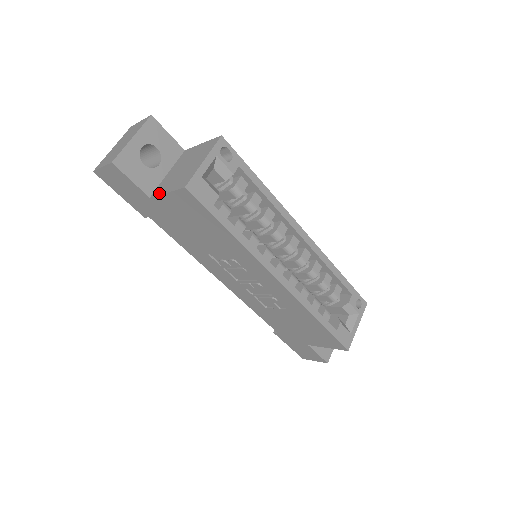
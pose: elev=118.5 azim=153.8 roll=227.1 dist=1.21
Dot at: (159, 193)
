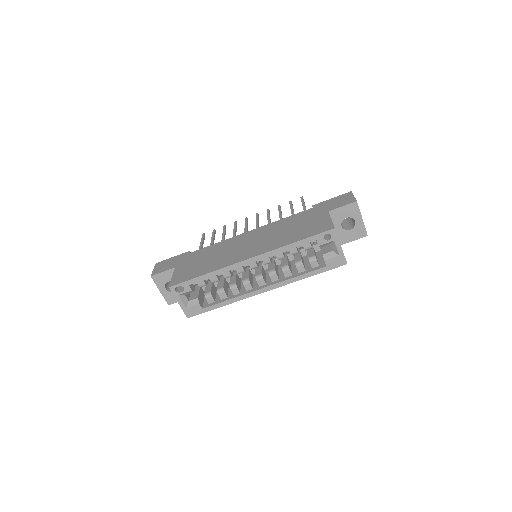
Dot at: occluded
